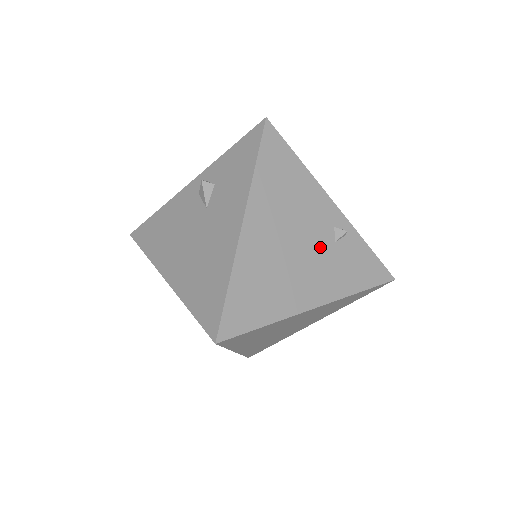
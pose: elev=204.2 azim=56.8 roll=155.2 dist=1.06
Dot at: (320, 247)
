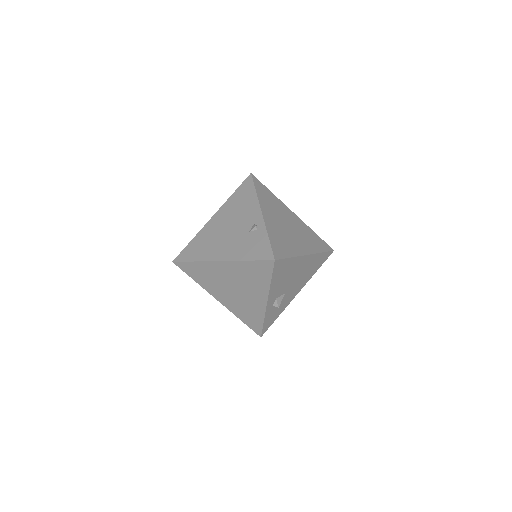
Dot at: (240, 233)
